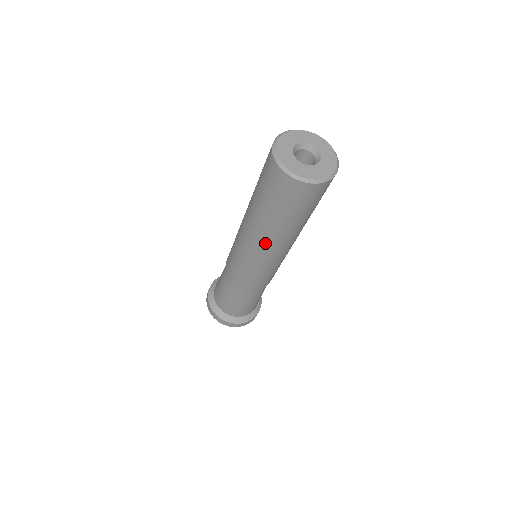
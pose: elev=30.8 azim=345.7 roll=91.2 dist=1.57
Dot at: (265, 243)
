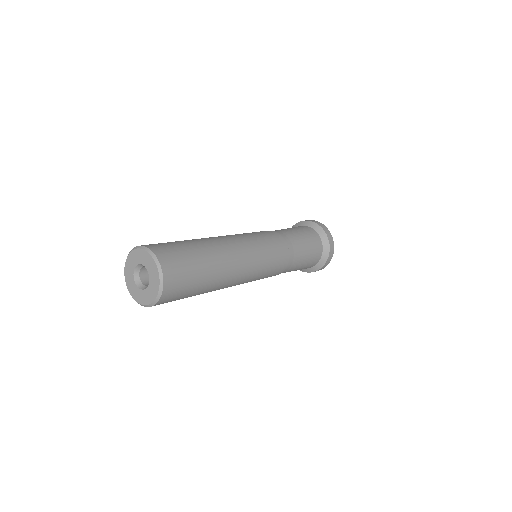
Dot at: occluded
